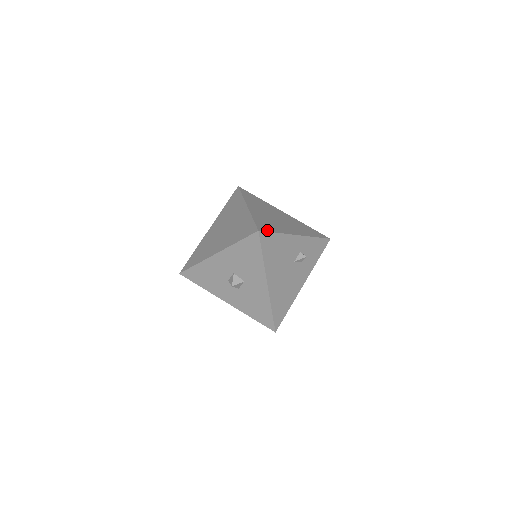
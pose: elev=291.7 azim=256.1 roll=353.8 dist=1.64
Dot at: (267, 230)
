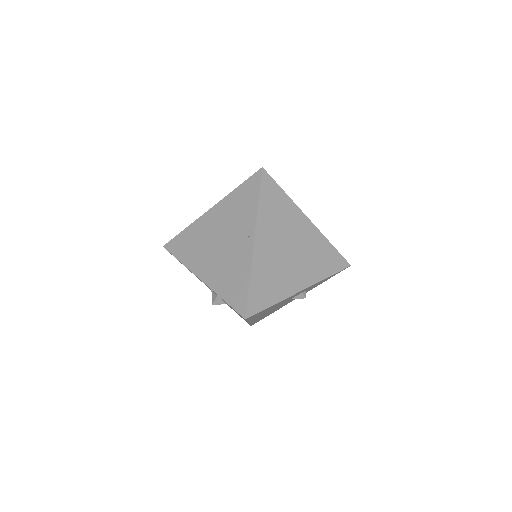
Dot at: (259, 308)
